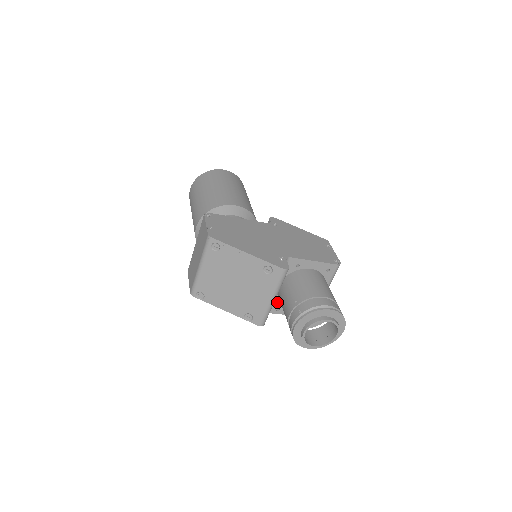
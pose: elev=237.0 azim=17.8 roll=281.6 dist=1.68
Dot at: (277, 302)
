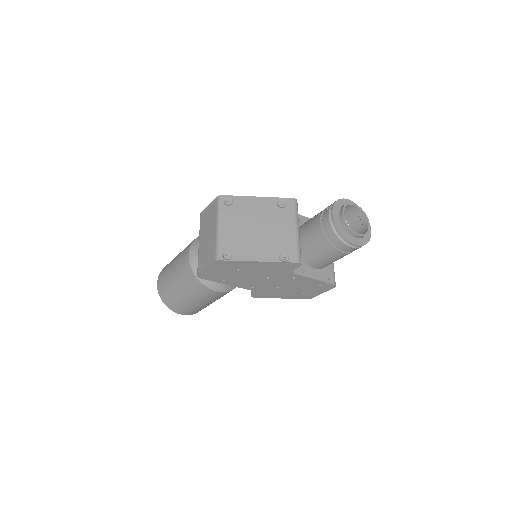
Dot at: occluded
